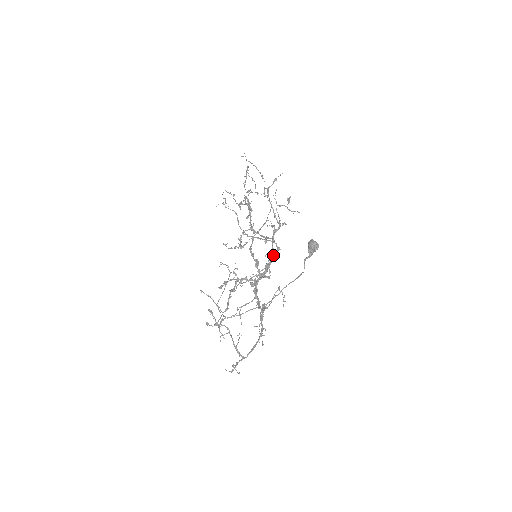
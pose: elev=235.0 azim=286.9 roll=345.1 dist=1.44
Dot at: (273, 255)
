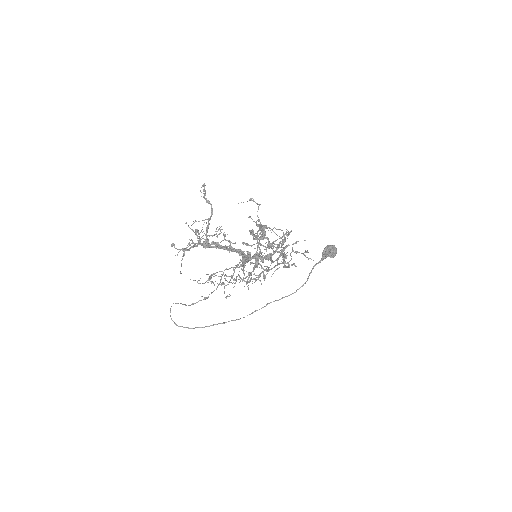
Dot at: (282, 240)
